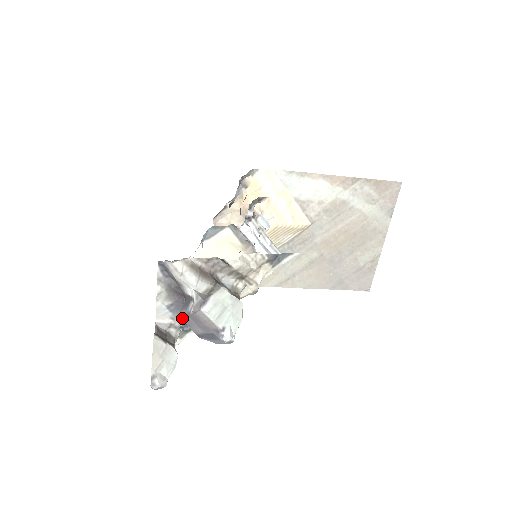
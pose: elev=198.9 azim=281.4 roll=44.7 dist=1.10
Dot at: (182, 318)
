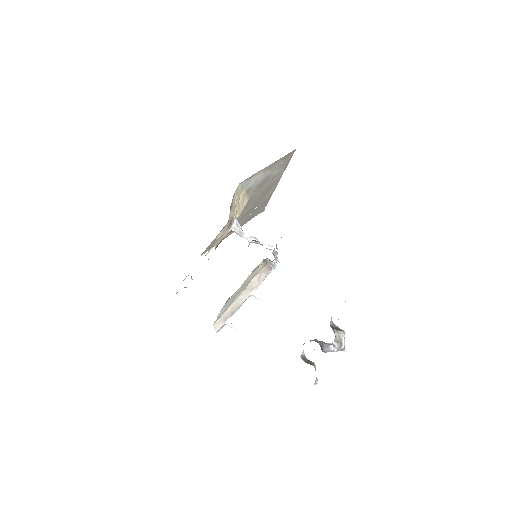
Dot at: (324, 352)
